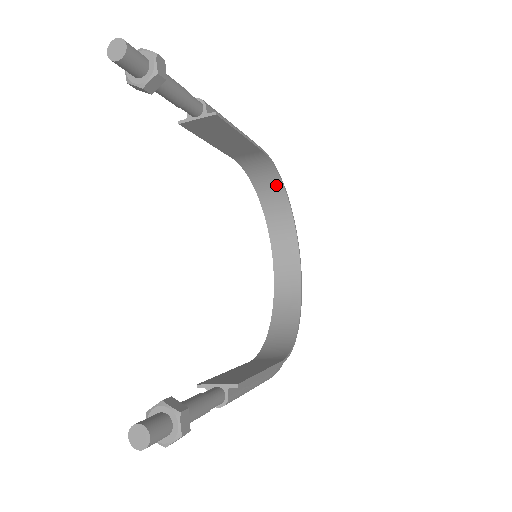
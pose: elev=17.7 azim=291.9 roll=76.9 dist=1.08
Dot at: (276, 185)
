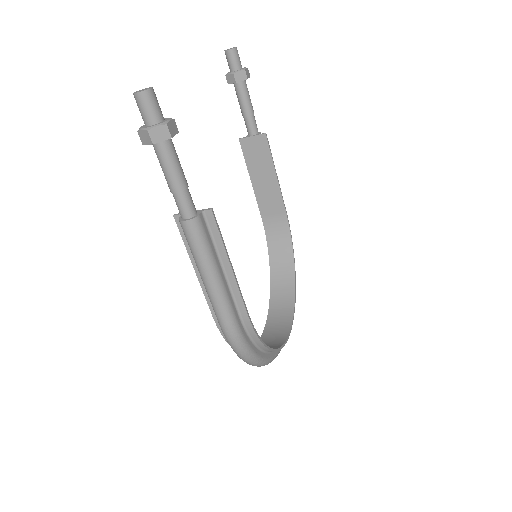
Dot at: (288, 261)
